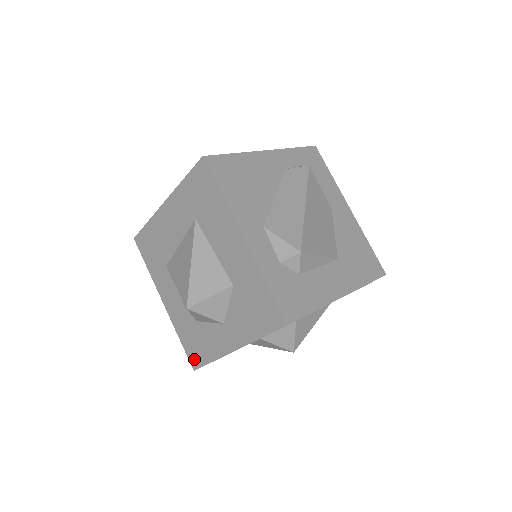
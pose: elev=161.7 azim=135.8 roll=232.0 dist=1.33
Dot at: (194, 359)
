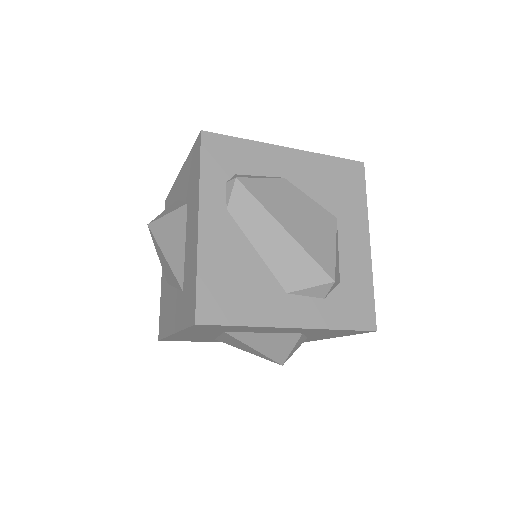
Dot at: occluded
